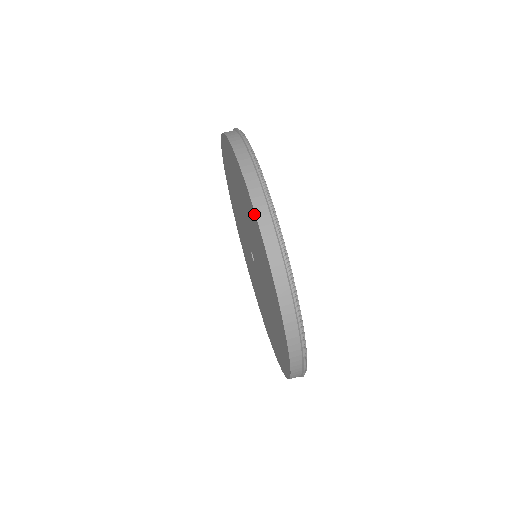
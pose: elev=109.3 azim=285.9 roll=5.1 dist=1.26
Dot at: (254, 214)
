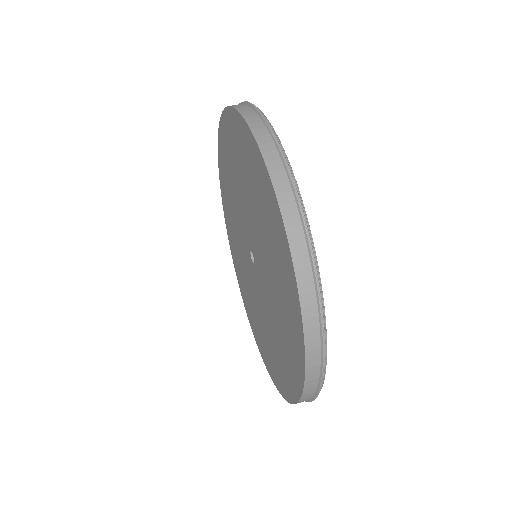
Dot at: (230, 113)
